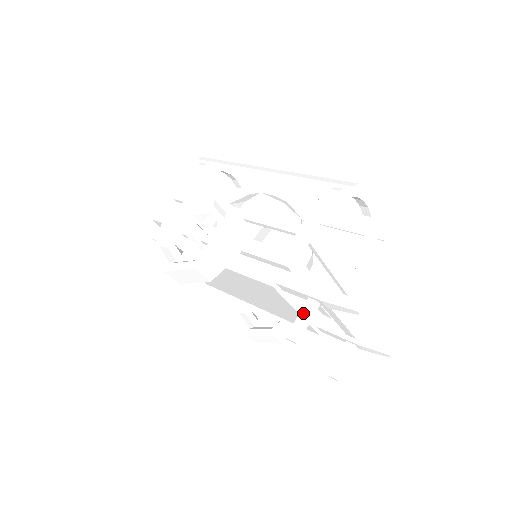
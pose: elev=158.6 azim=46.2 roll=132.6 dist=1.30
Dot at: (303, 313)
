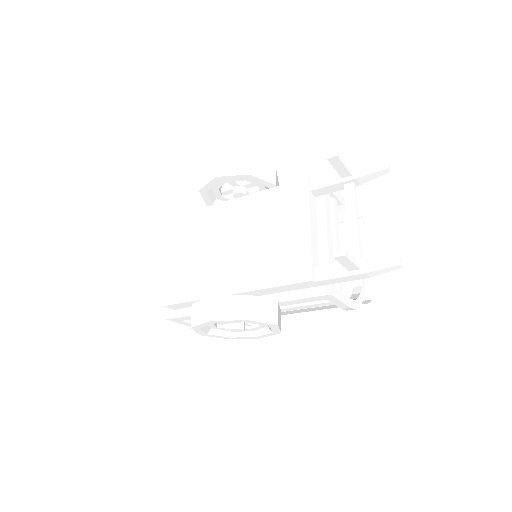
Dot at: occluded
